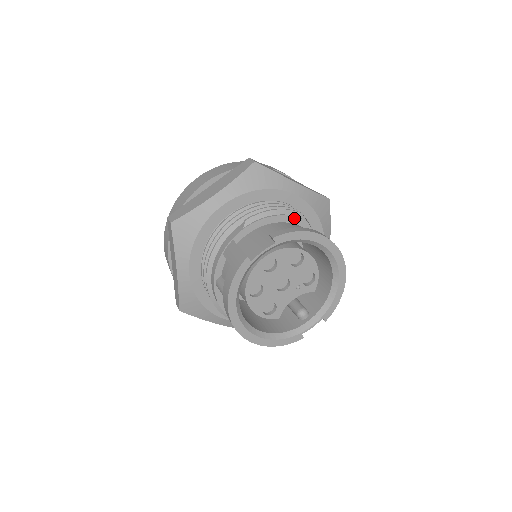
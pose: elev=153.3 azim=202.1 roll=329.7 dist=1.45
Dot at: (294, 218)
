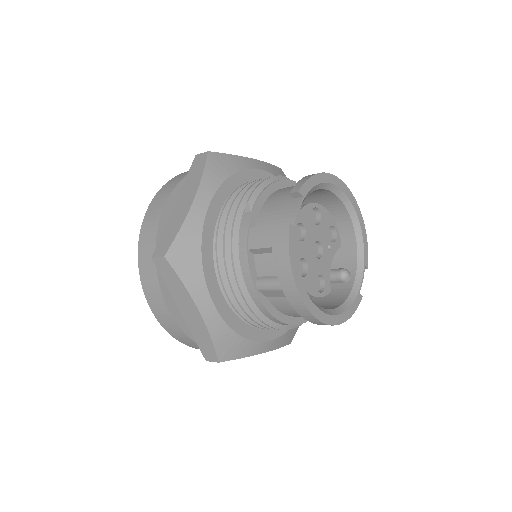
Dot at: (284, 182)
